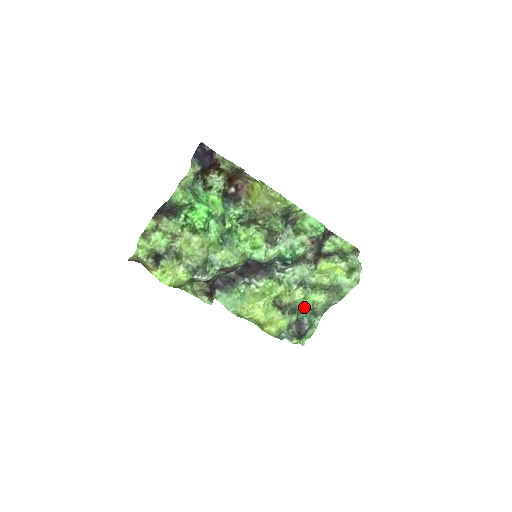
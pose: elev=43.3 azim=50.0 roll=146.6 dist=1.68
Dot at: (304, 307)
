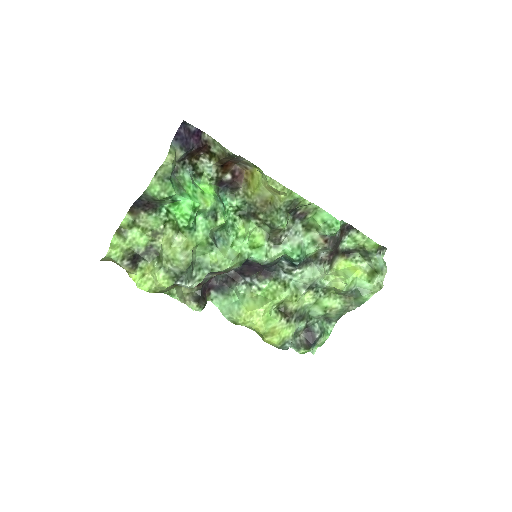
Dot at: (315, 313)
